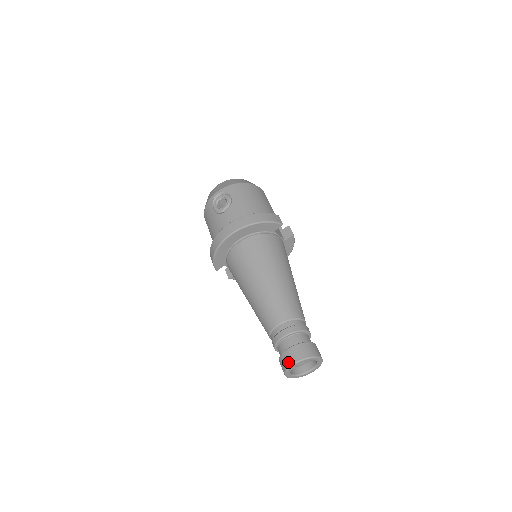
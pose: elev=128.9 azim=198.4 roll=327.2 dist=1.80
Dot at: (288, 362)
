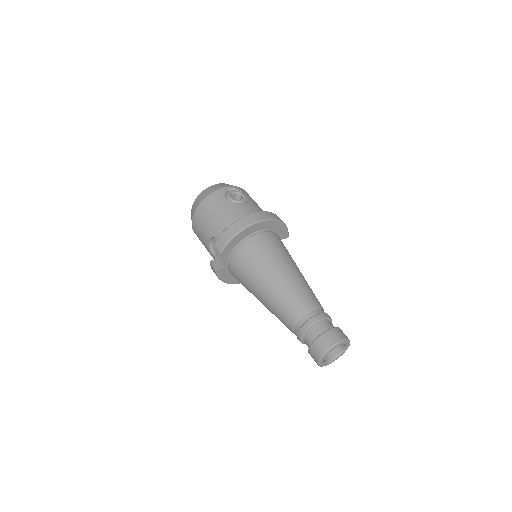
Dot at: (335, 339)
